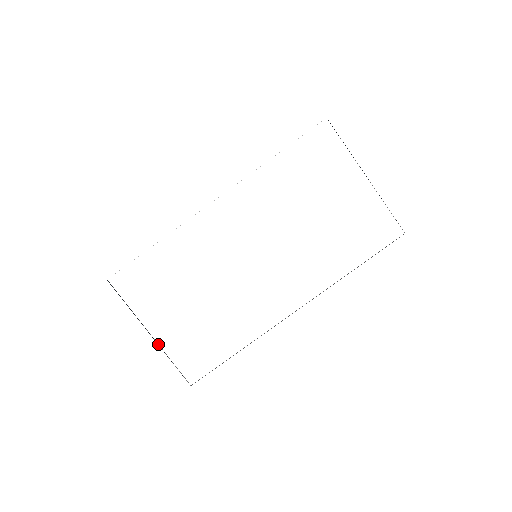
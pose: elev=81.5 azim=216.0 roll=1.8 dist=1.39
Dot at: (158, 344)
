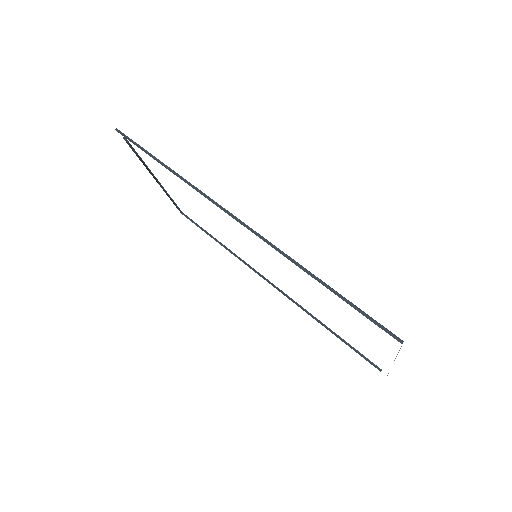
Dot at: (163, 187)
